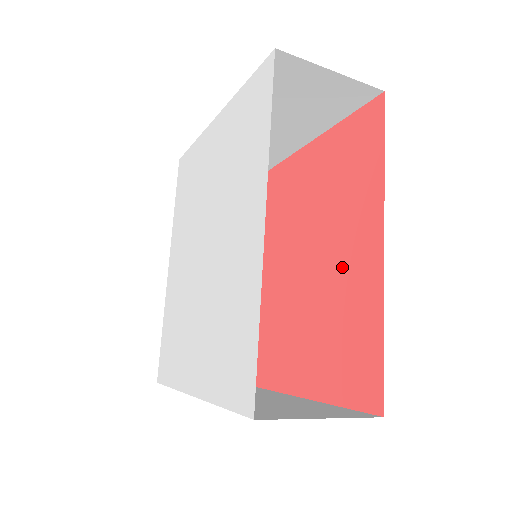
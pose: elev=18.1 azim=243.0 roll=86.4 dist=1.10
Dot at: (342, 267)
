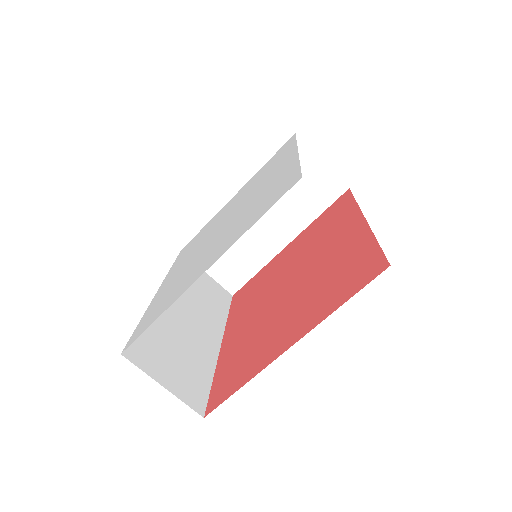
Dot at: (330, 253)
